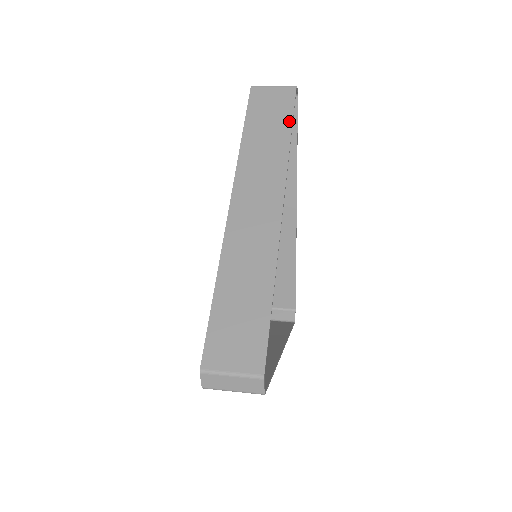
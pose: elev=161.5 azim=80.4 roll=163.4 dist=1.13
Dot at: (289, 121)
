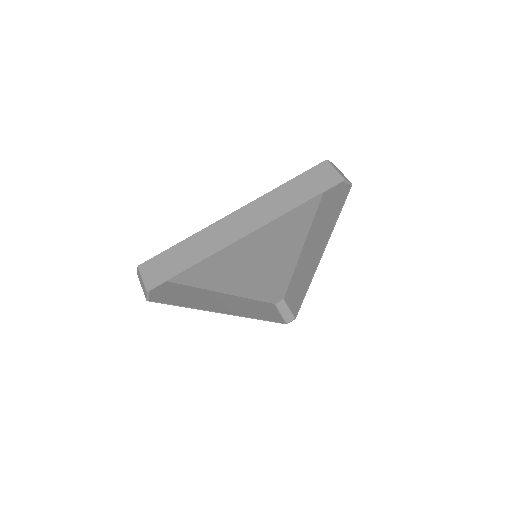
Dot at: (311, 196)
